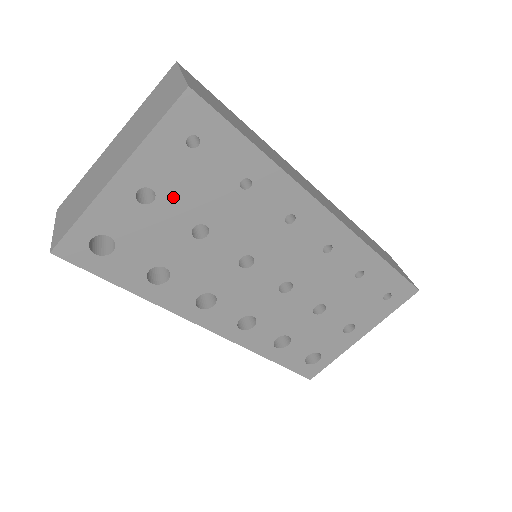
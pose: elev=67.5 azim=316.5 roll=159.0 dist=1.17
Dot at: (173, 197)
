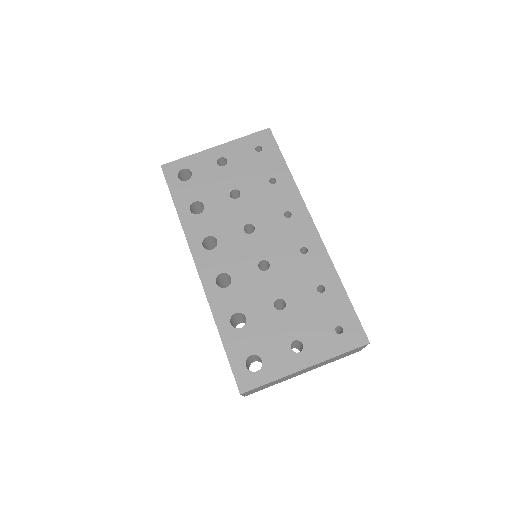
Dot at: (234, 169)
